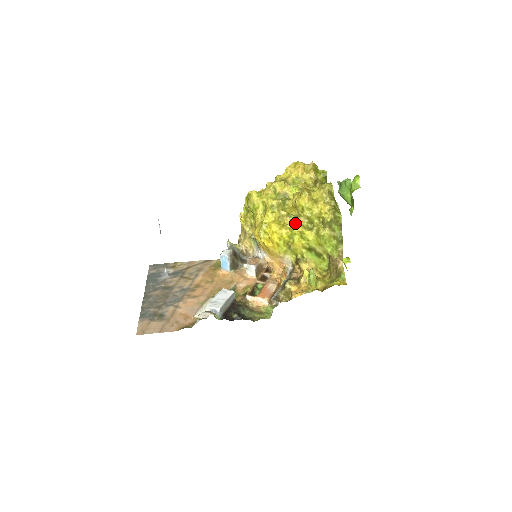
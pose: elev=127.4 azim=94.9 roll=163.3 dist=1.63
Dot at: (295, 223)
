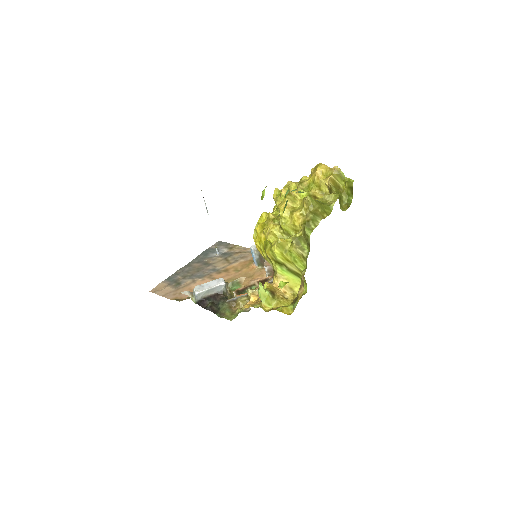
Dot at: (268, 229)
